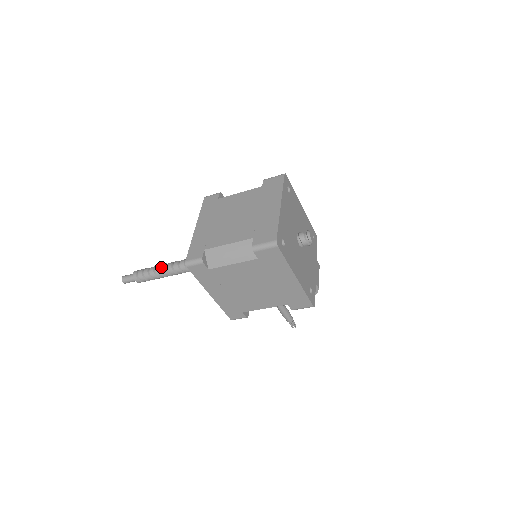
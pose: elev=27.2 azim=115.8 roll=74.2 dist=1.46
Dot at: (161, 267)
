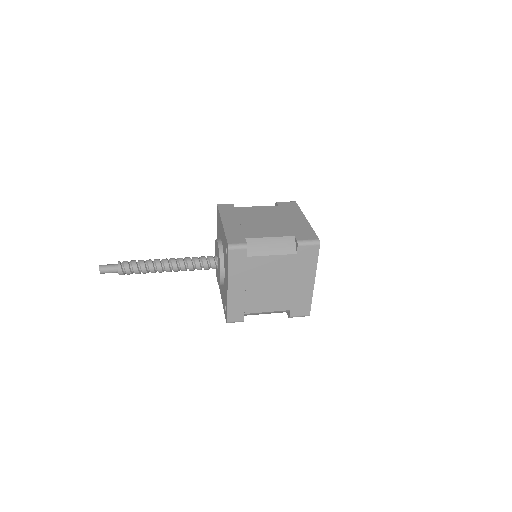
Dot at: (156, 269)
